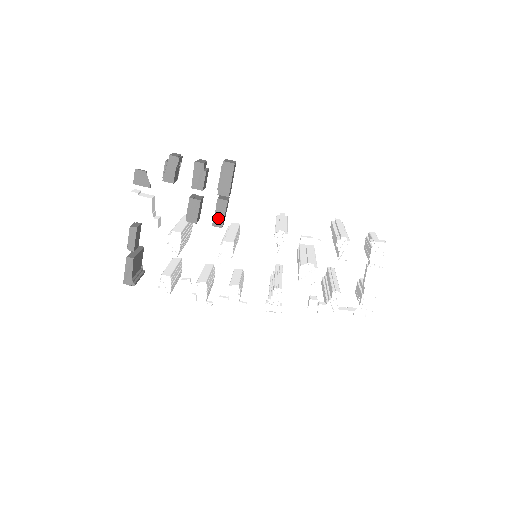
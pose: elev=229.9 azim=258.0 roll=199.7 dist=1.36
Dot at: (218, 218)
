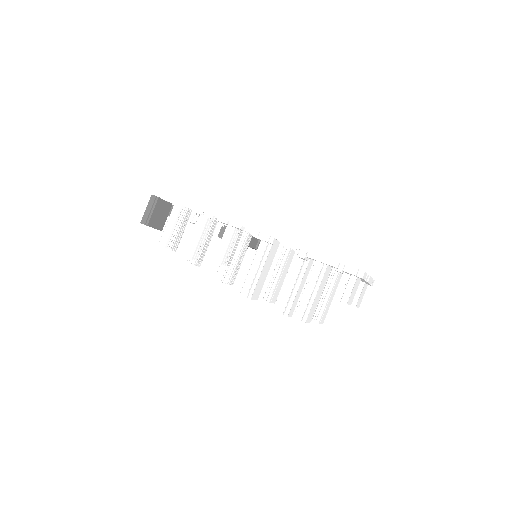
Dot at: occluded
